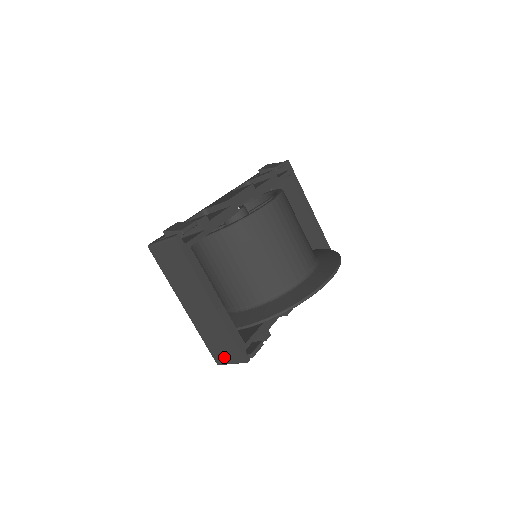
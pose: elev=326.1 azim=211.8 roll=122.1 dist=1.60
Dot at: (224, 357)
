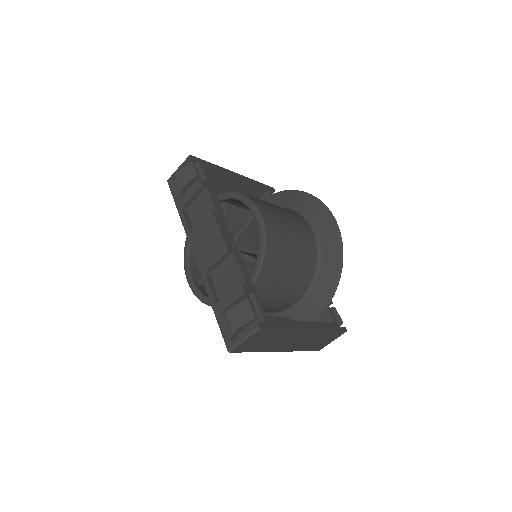
Dot at: (325, 344)
